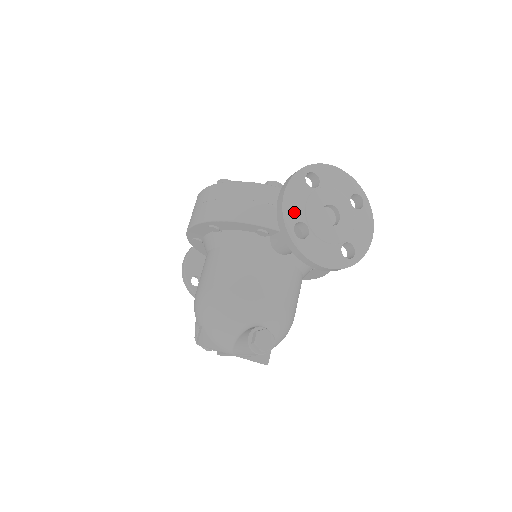
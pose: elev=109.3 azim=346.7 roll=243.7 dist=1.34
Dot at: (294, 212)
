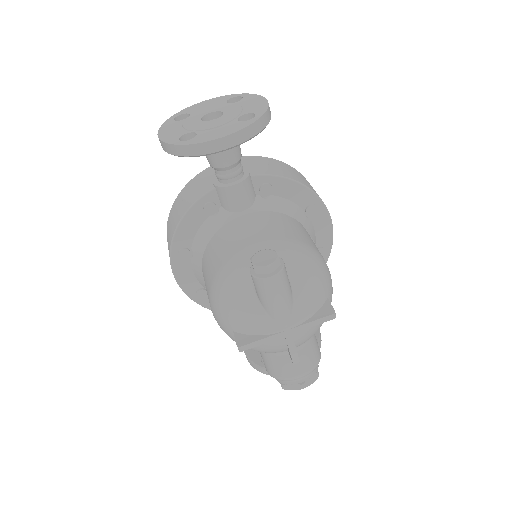
Dot at: (174, 135)
